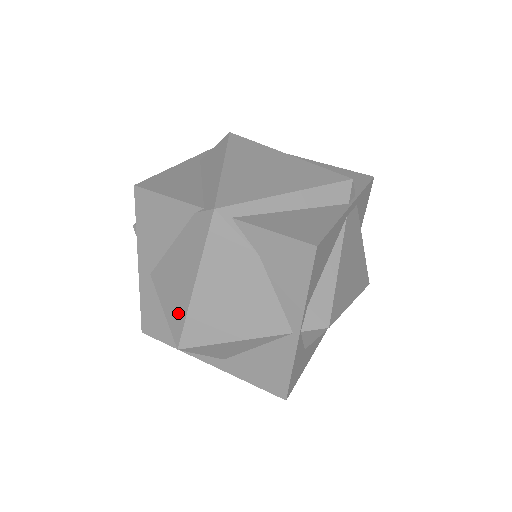
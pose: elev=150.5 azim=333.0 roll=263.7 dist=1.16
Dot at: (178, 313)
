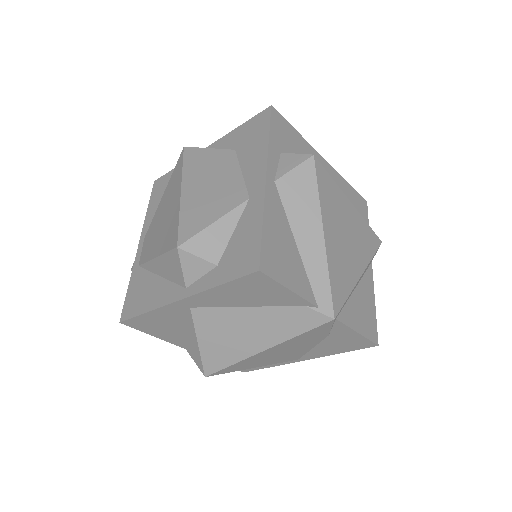
Dot at: (224, 357)
